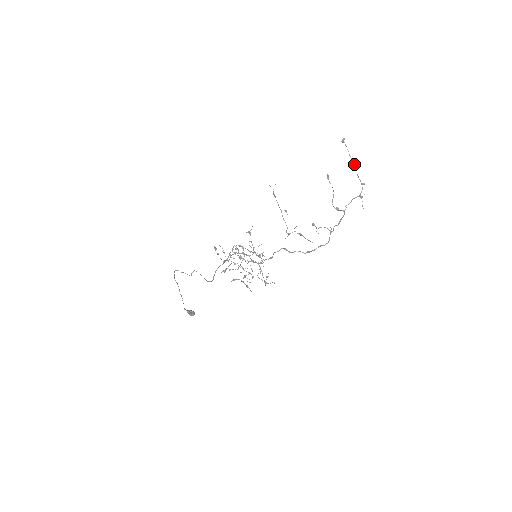
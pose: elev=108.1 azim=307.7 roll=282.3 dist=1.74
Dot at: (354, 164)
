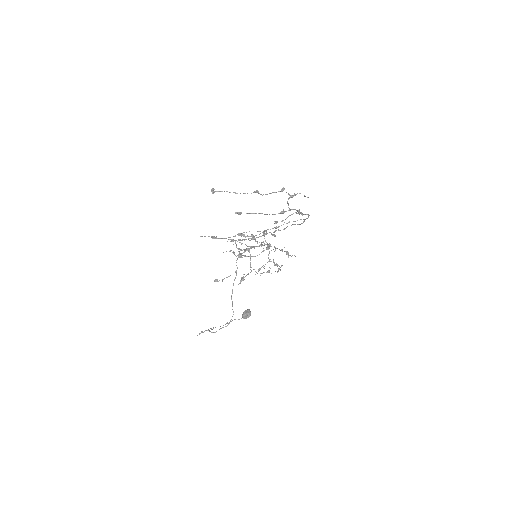
Dot at: occluded
